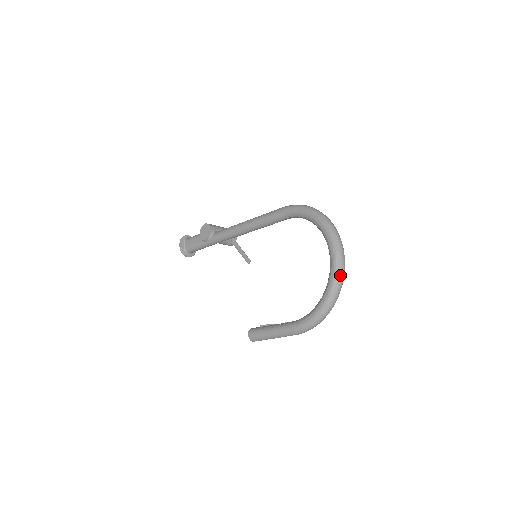
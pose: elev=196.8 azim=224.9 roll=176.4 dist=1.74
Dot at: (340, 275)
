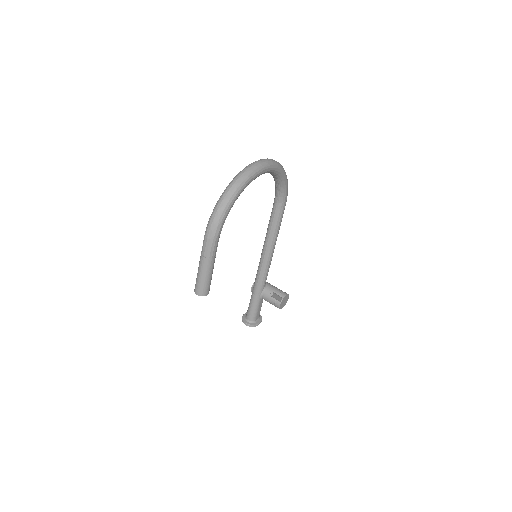
Dot at: (247, 167)
